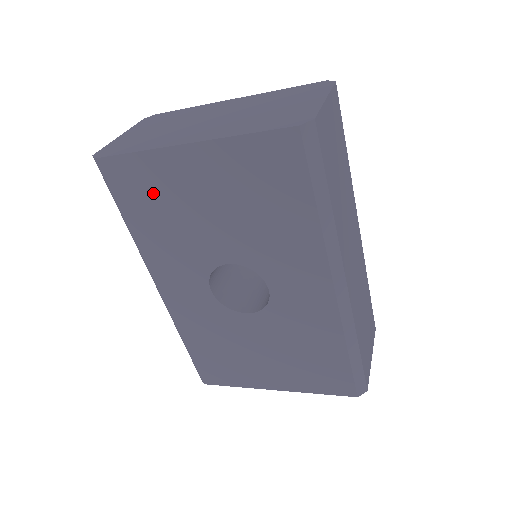
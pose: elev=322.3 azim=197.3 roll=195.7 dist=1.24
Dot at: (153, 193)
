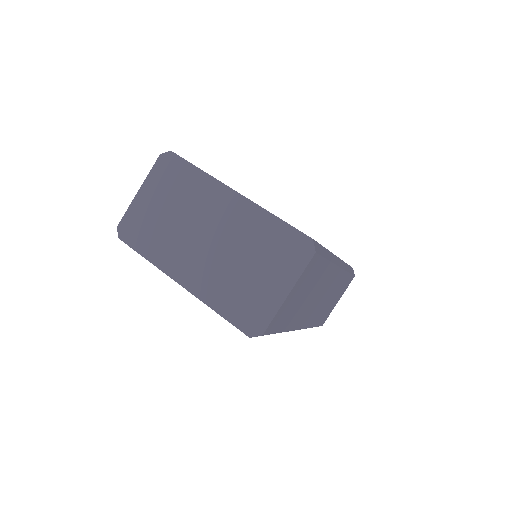
Dot at: occluded
